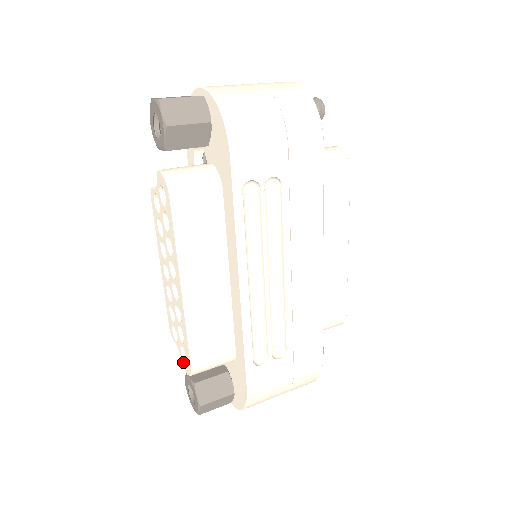
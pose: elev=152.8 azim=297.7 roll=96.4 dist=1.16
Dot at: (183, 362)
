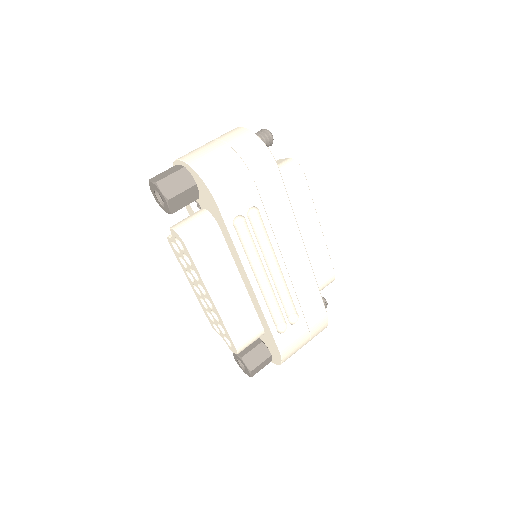
Dot at: (229, 346)
